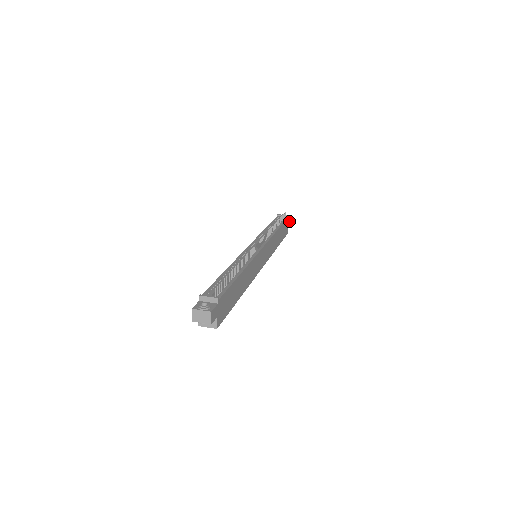
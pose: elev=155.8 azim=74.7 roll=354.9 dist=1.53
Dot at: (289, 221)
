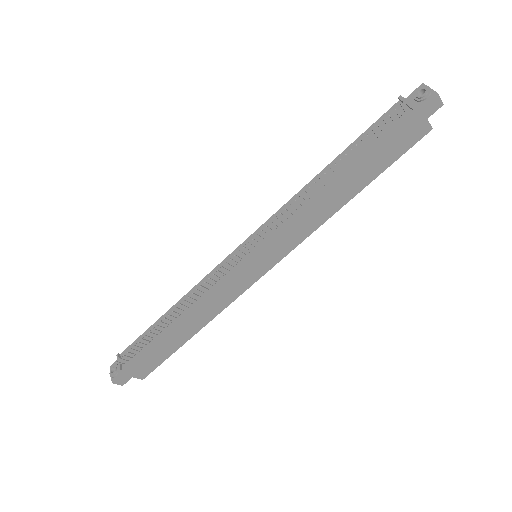
Dot at: (431, 107)
